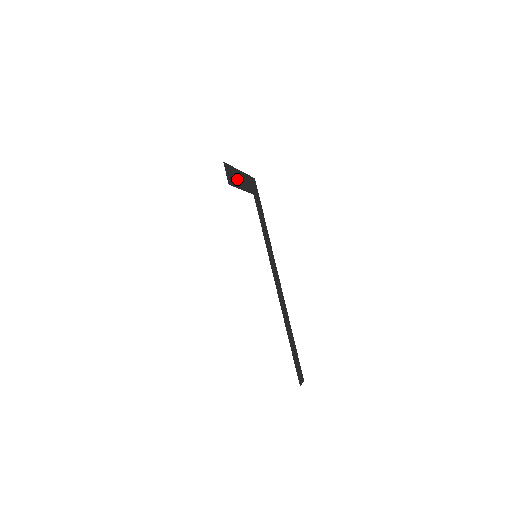
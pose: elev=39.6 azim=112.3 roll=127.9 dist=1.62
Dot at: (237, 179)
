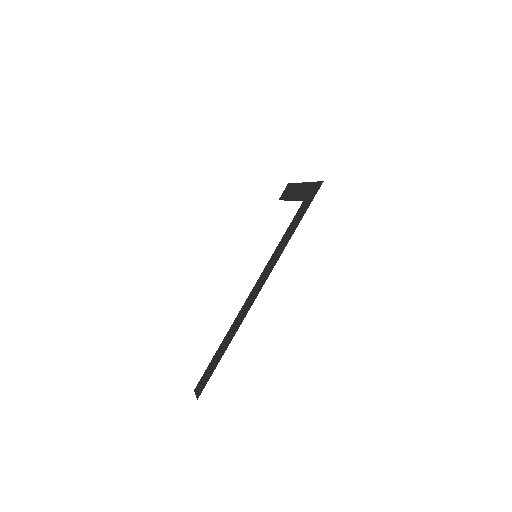
Dot at: (293, 192)
